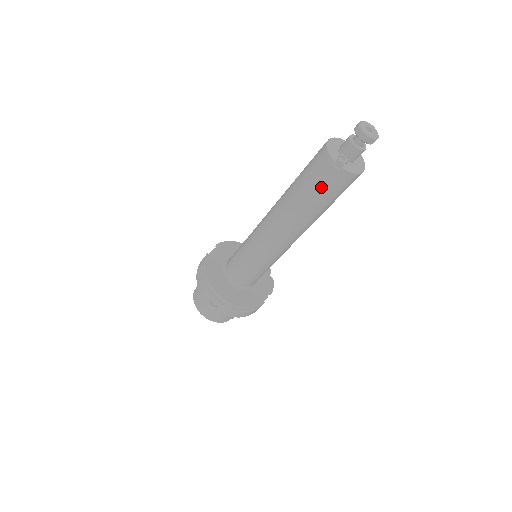
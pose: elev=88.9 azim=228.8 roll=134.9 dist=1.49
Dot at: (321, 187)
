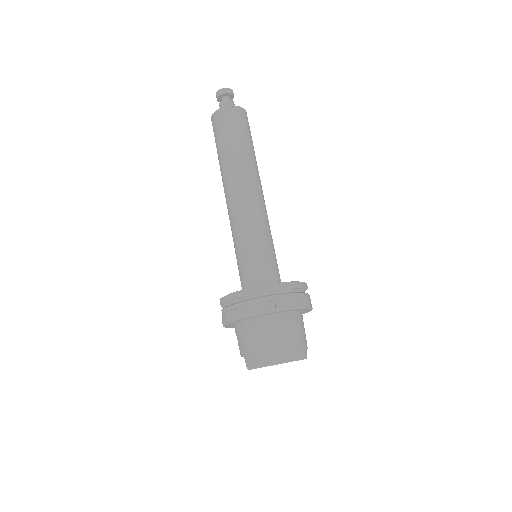
Dot at: (235, 128)
